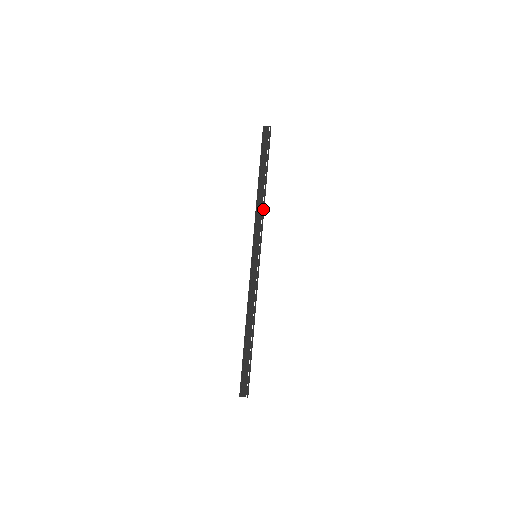
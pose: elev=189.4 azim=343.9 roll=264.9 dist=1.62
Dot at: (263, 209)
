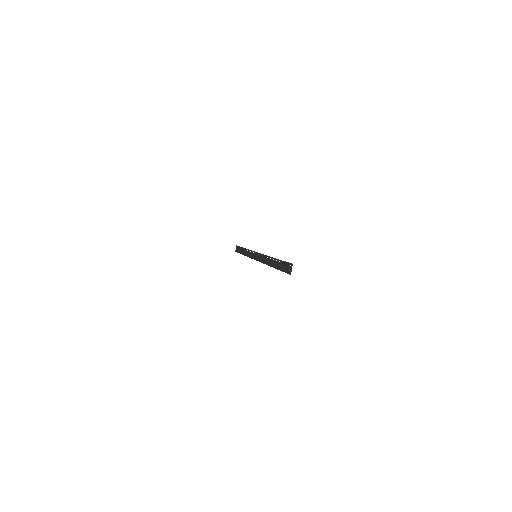
Dot at: occluded
